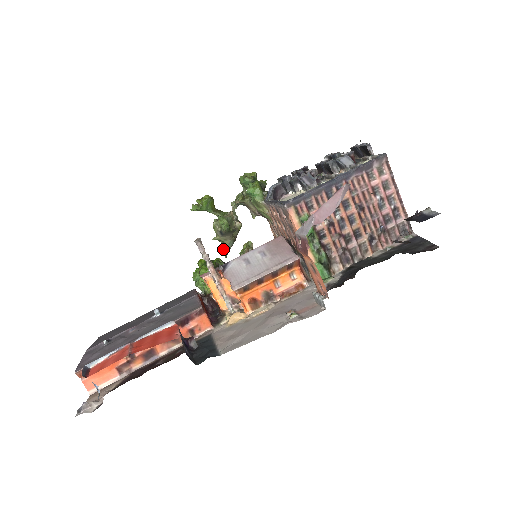
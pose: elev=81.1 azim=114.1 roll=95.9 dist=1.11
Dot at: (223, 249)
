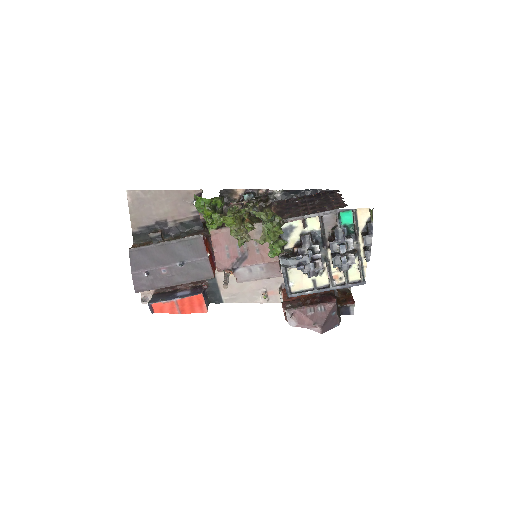
Dot at: occluded
